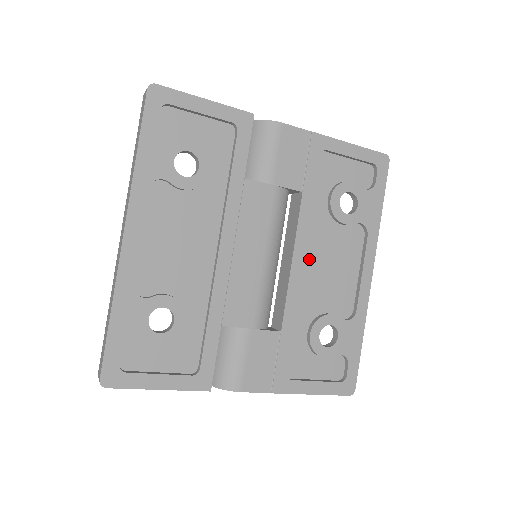
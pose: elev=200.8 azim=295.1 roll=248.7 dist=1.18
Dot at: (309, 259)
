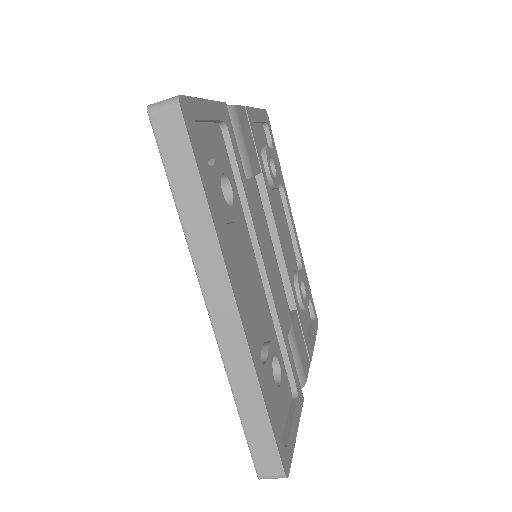
Dot at: occluded
